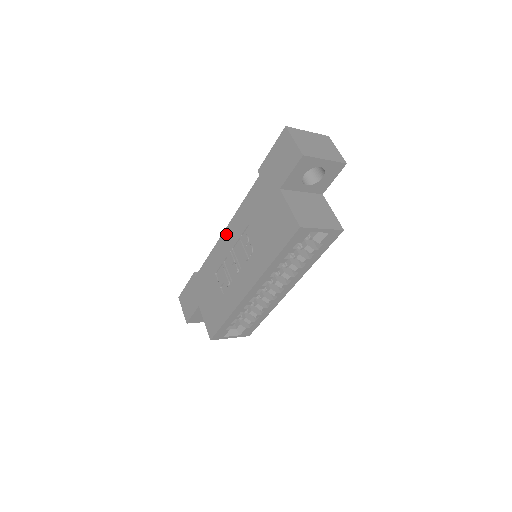
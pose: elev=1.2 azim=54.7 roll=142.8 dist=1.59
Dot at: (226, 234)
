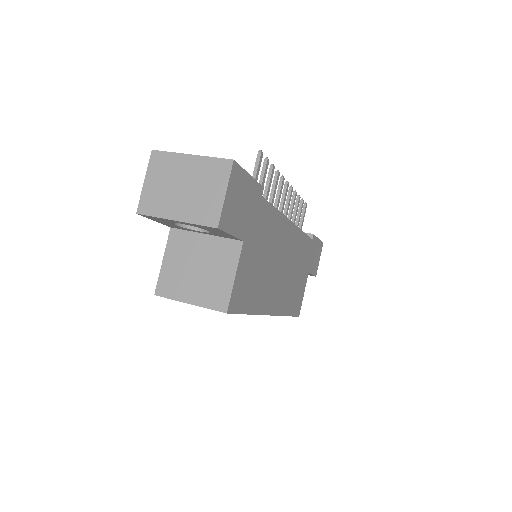
Dot at: occluded
